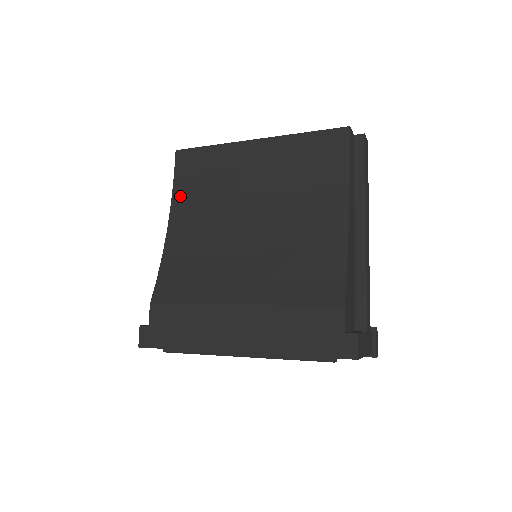
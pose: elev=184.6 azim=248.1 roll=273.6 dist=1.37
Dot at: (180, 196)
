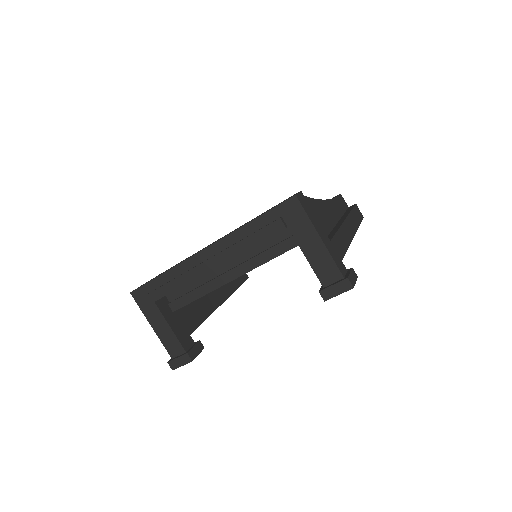
Dot at: occluded
